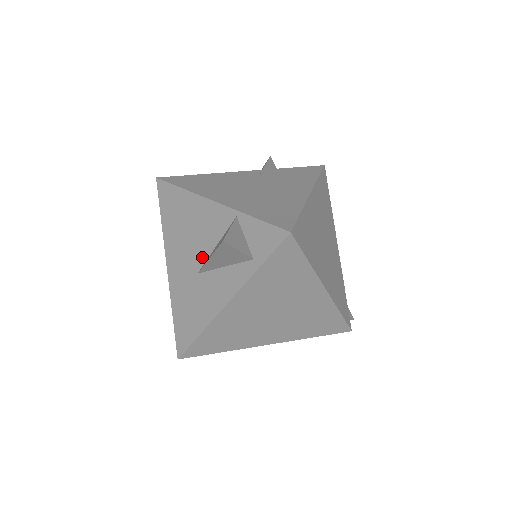
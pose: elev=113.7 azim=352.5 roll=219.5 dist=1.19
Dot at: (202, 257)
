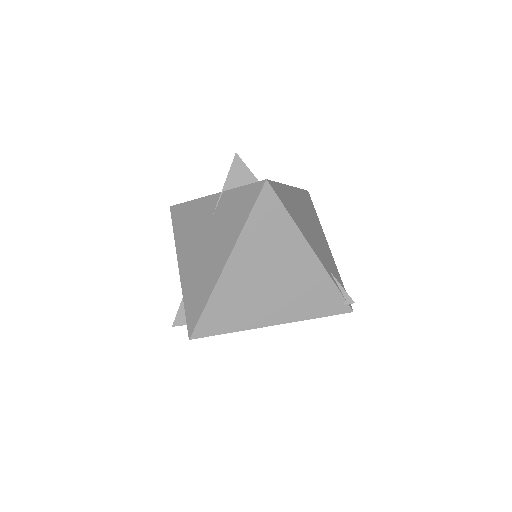
Dot at: occluded
